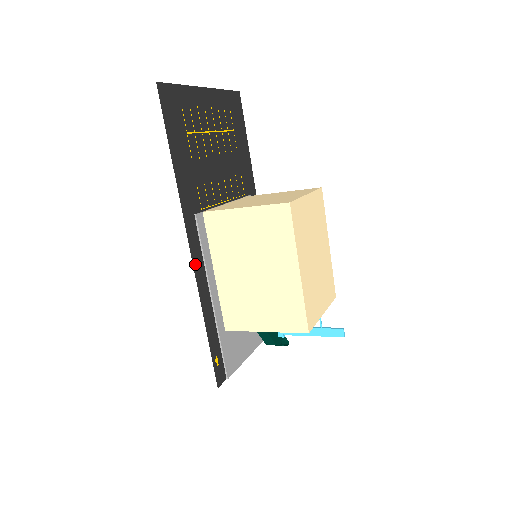
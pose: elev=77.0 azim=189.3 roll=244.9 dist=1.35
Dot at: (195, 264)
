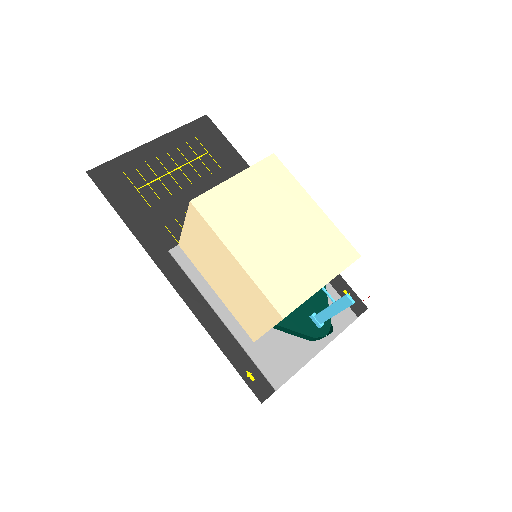
Dot at: (183, 294)
